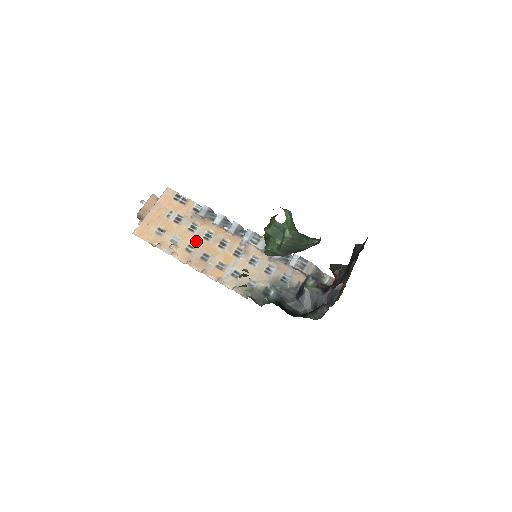
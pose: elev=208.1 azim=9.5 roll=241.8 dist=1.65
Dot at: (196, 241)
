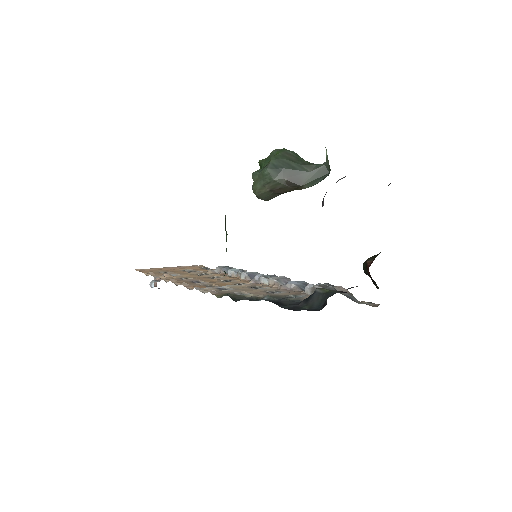
Dot at: (197, 277)
